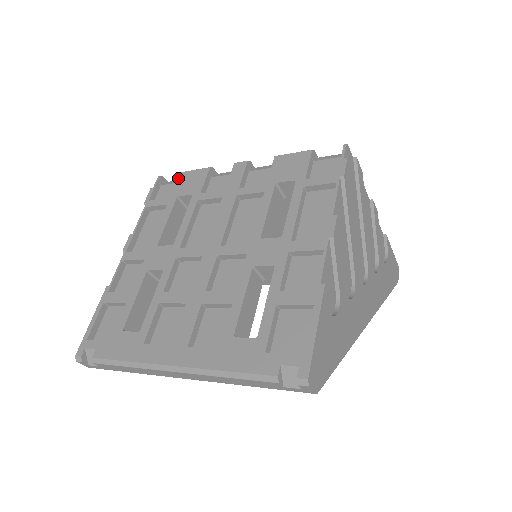
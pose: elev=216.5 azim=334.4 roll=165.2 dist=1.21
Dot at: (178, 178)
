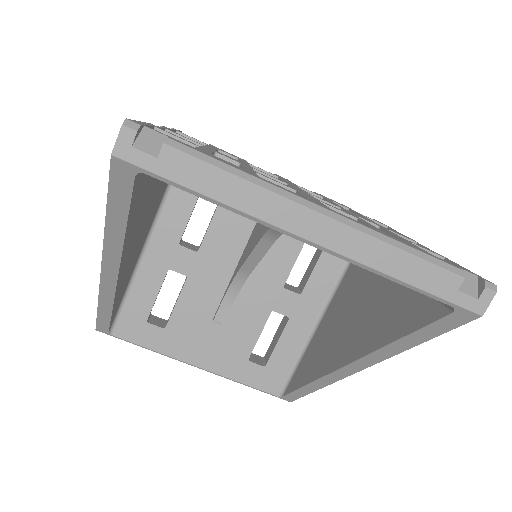
Dot at: occluded
